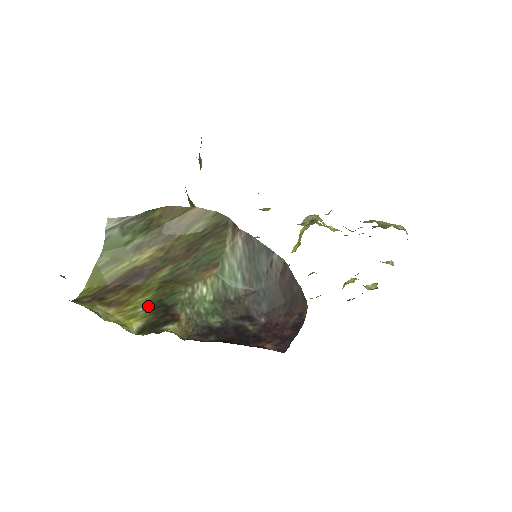
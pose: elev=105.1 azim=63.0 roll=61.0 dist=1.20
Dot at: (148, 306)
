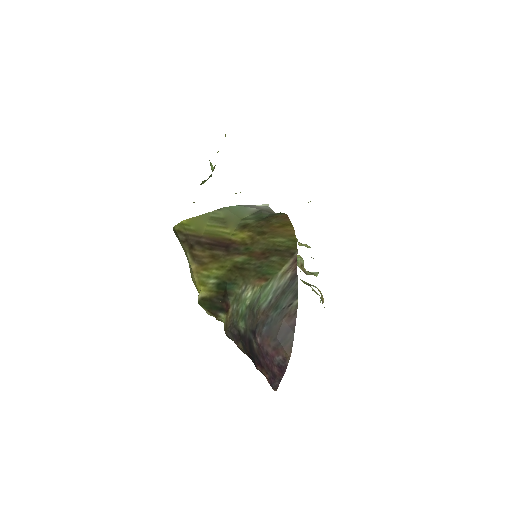
Dot at: (216, 282)
